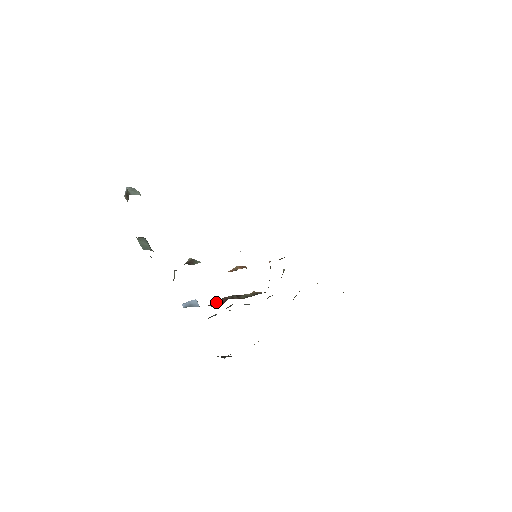
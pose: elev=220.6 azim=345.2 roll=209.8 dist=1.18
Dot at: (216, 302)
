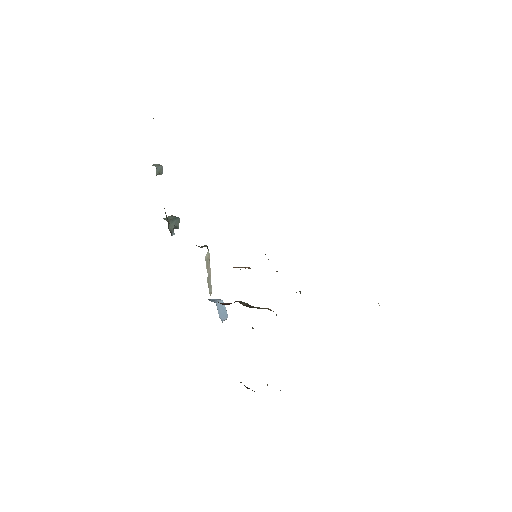
Dot at: (228, 303)
